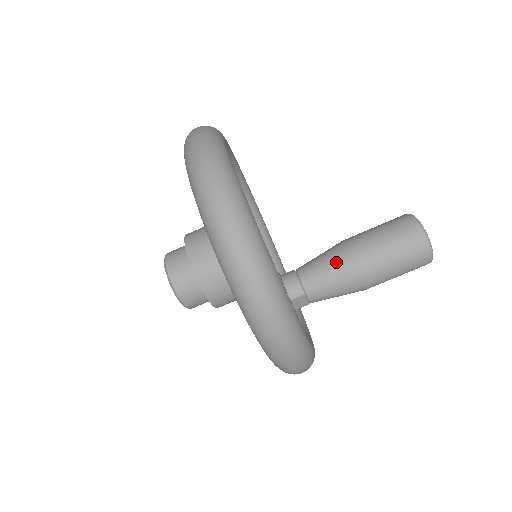
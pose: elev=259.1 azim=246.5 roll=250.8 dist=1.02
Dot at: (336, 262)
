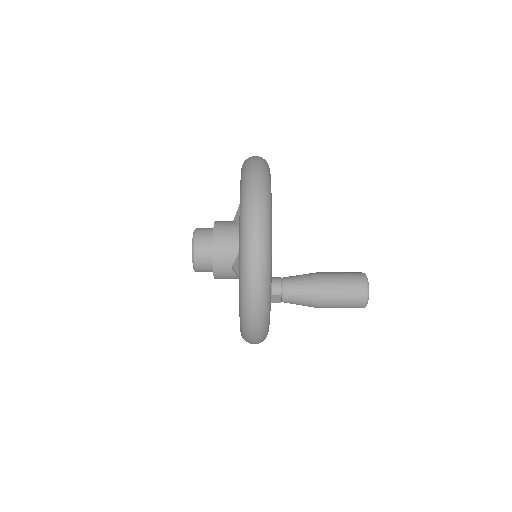
Dot at: (309, 284)
